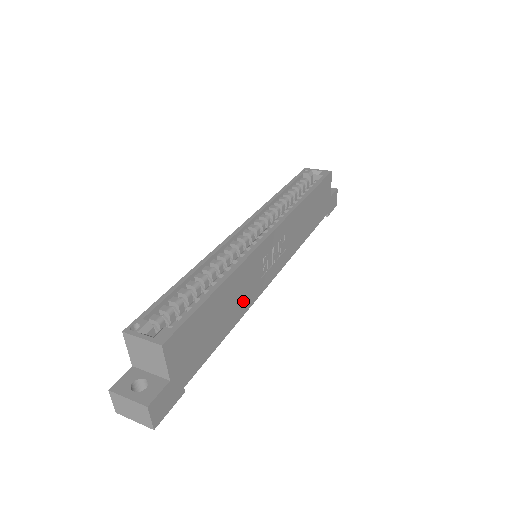
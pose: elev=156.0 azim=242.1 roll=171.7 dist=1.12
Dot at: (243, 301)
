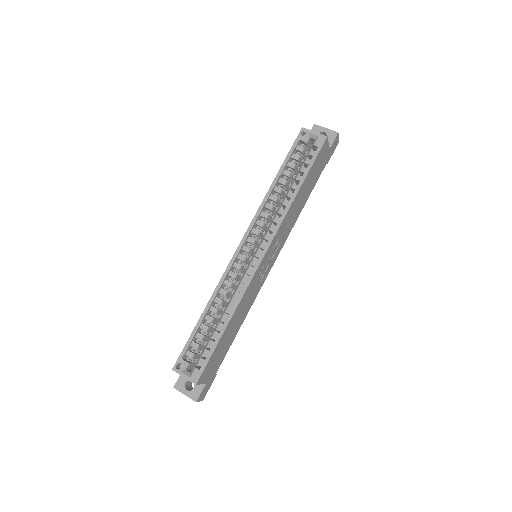
Dot at: (247, 307)
